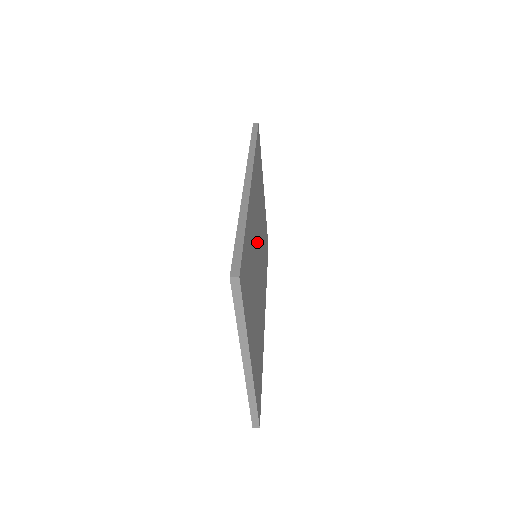
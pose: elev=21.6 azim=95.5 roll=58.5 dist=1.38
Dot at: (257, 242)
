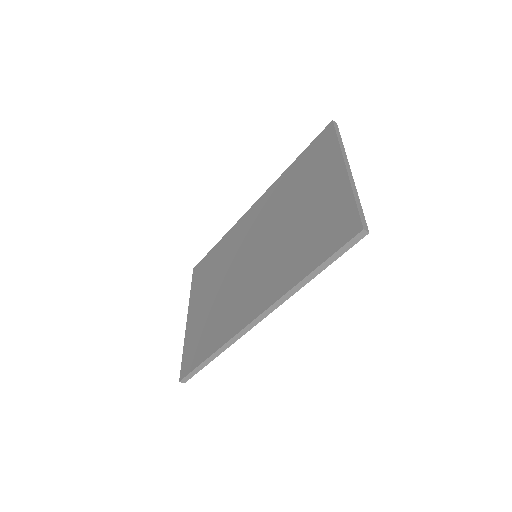
Dot at: occluded
